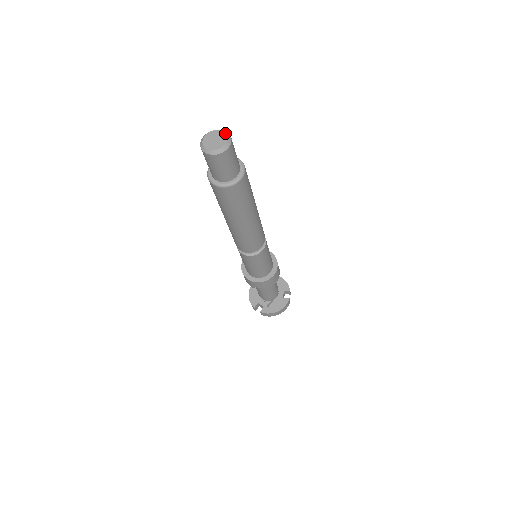
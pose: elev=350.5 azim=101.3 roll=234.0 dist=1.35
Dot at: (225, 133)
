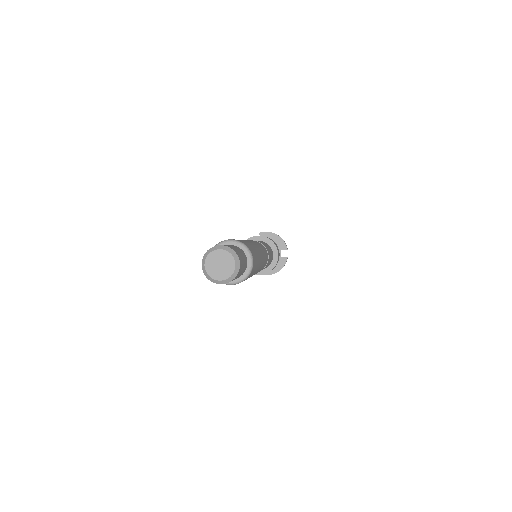
Dot at: (231, 255)
